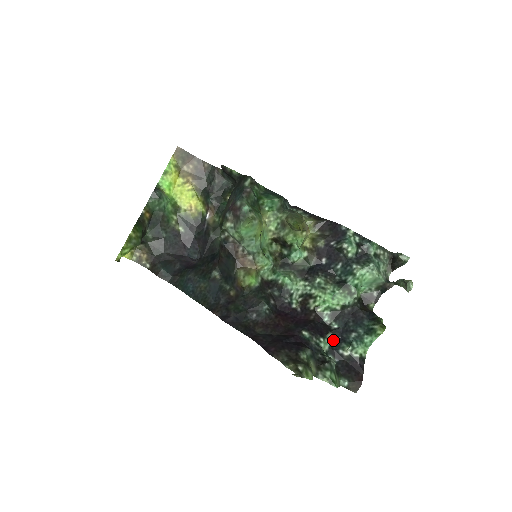
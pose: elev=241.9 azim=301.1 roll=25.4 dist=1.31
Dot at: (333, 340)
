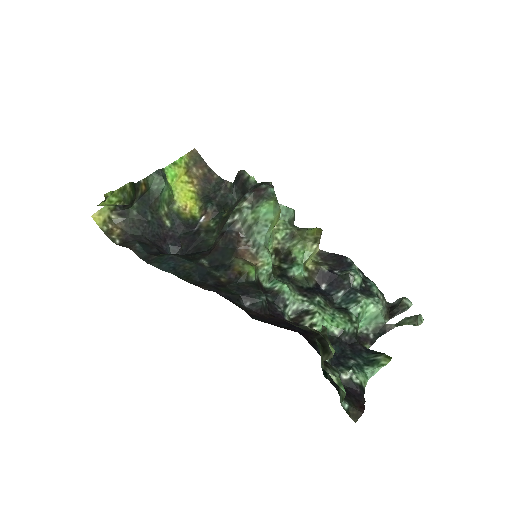
Dot at: (330, 361)
